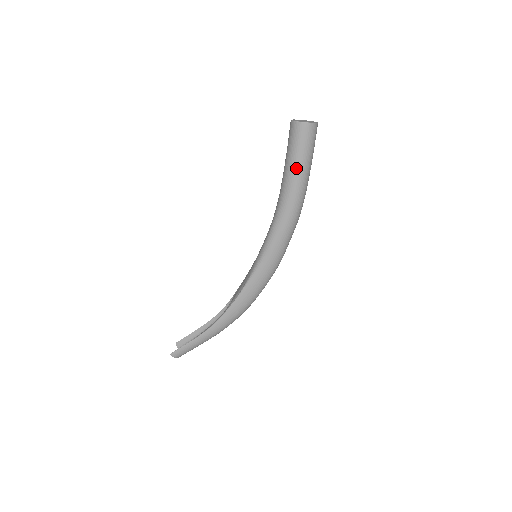
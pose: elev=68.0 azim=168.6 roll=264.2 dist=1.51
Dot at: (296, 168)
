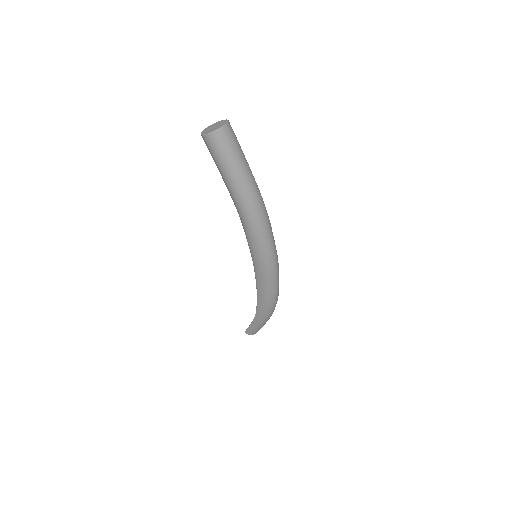
Dot at: (225, 179)
